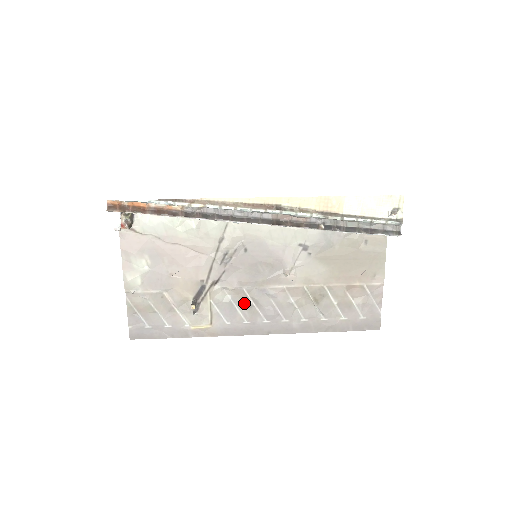
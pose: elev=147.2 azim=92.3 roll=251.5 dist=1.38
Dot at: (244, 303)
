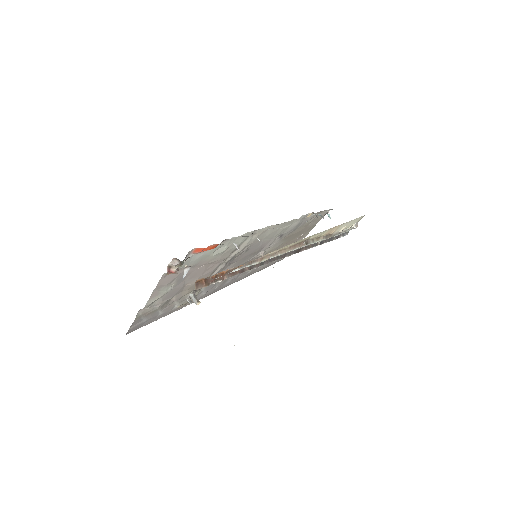
Dot at: occluded
